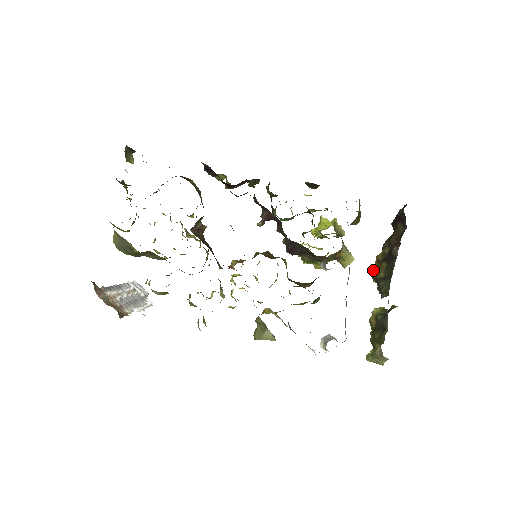
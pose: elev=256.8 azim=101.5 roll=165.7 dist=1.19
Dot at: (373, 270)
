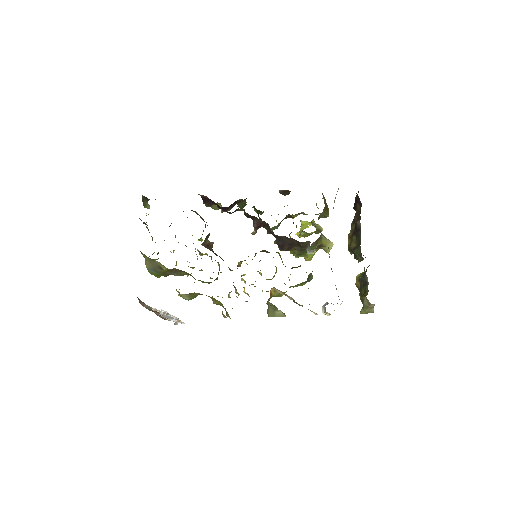
Dot at: (348, 246)
